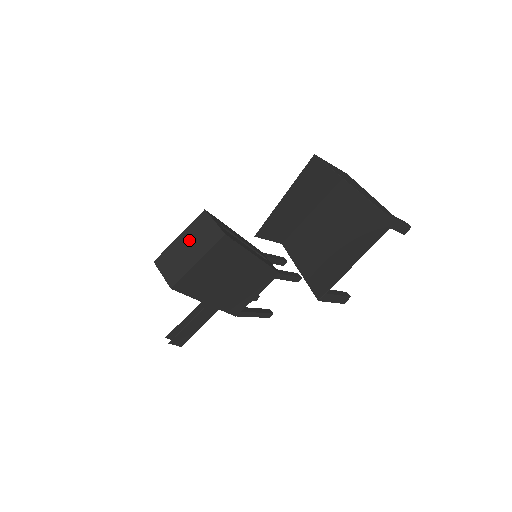
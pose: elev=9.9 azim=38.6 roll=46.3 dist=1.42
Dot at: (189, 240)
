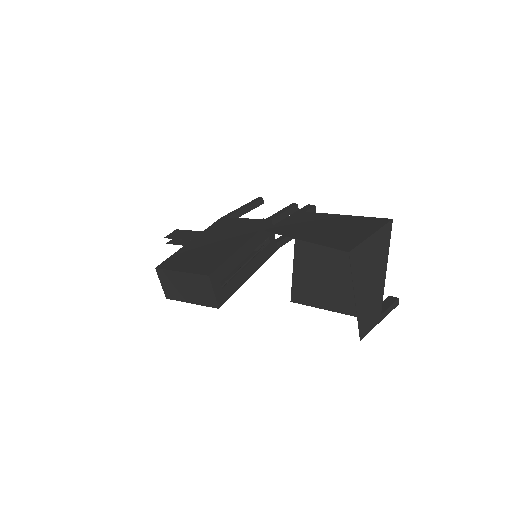
Dot at: (189, 284)
